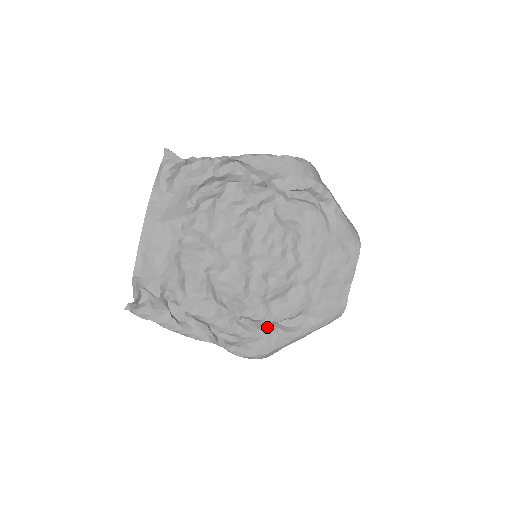
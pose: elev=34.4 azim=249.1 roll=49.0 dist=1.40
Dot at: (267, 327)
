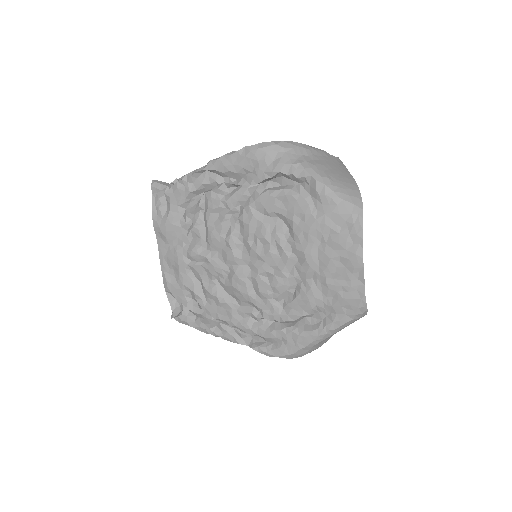
Dot at: (286, 327)
